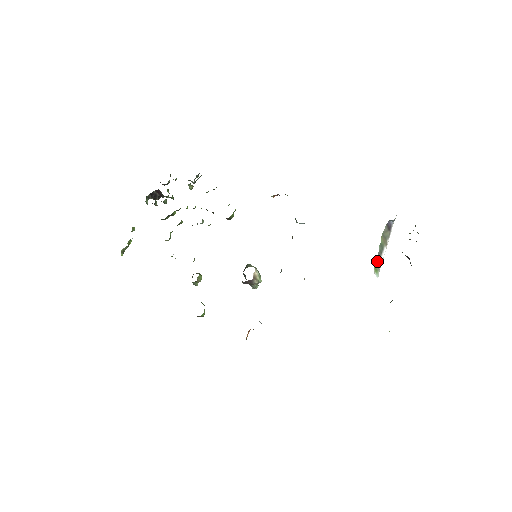
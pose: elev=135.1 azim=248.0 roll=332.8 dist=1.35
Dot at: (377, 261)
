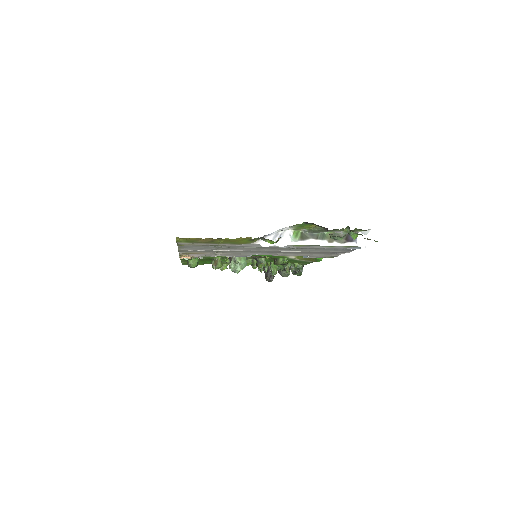
Dot at: (306, 236)
